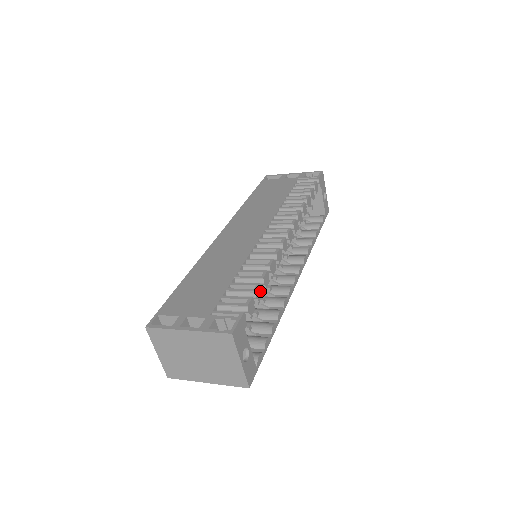
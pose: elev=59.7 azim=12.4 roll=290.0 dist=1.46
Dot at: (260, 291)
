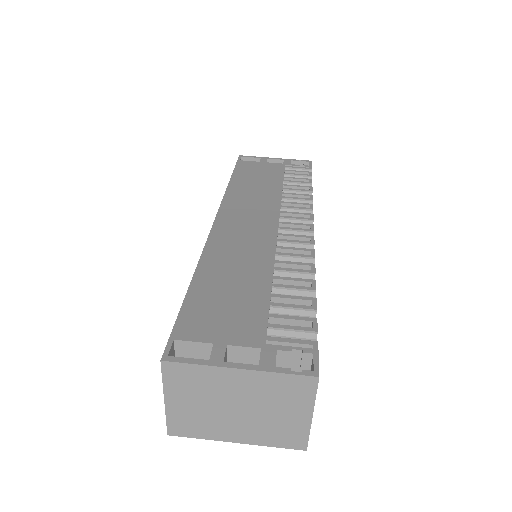
Dot at: occluded
